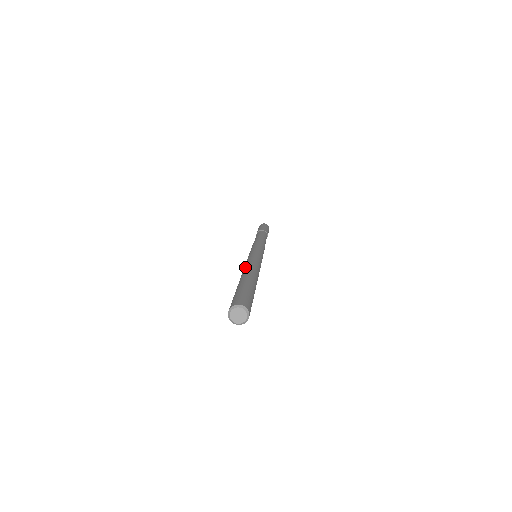
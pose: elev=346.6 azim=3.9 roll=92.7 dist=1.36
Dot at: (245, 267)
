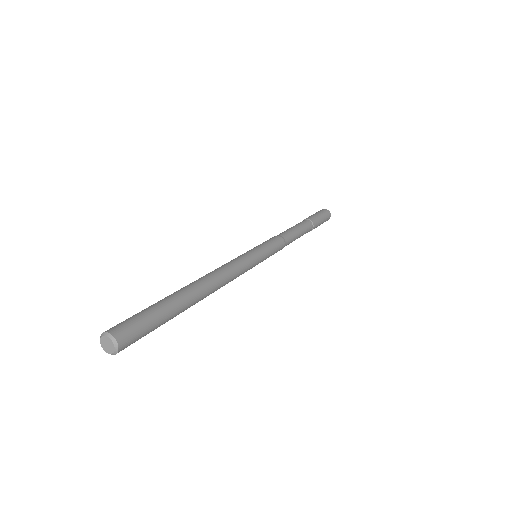
Dot at: (211, 272)
